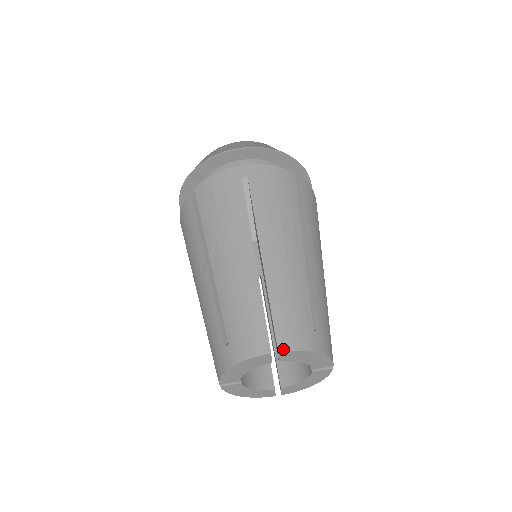
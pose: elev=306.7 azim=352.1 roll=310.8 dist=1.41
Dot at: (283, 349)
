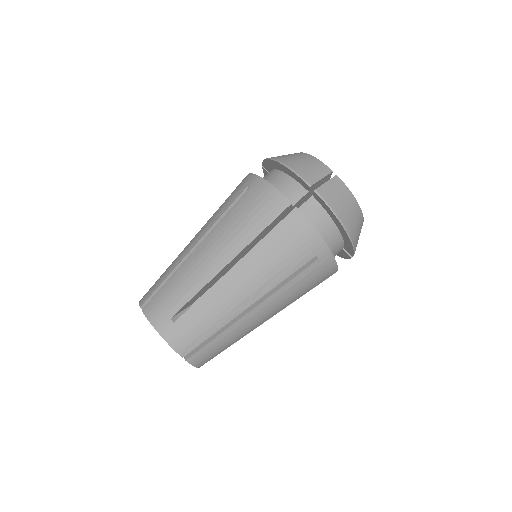
Dot at: (144, 311)
